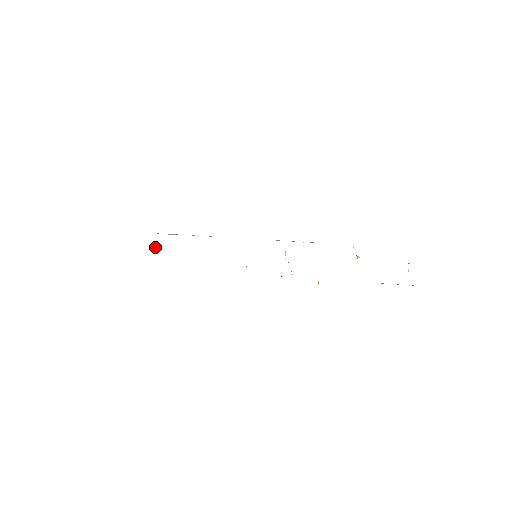
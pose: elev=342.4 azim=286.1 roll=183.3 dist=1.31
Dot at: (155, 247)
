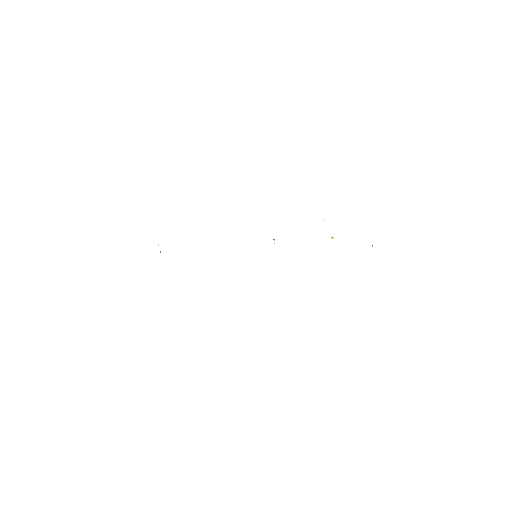
Dot at: occluded
